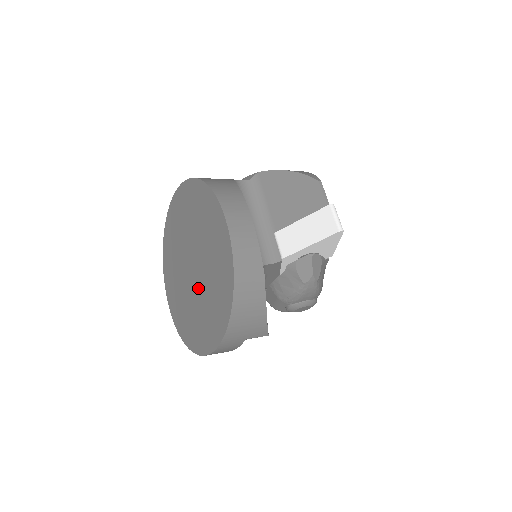
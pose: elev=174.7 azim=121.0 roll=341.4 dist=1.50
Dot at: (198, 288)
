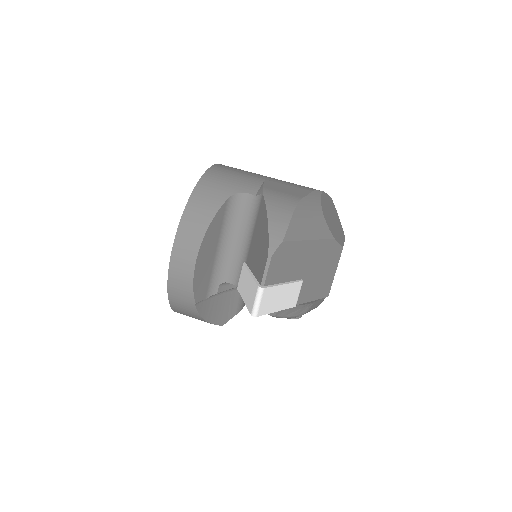
Dot at: occluded
